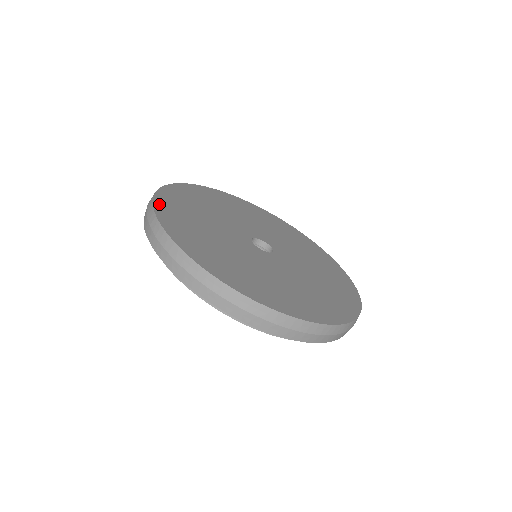
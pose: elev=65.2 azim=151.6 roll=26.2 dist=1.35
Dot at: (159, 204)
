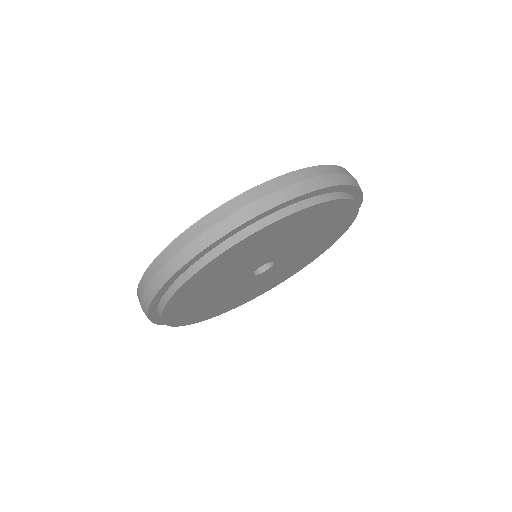
Dot at: occluded
